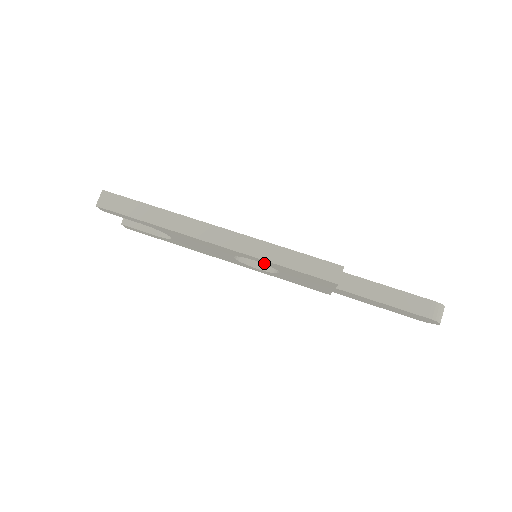
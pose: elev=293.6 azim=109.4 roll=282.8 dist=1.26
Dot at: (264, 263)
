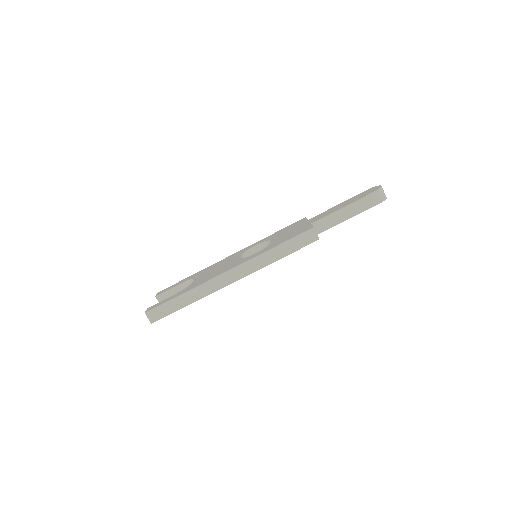
Dot at: occluded
